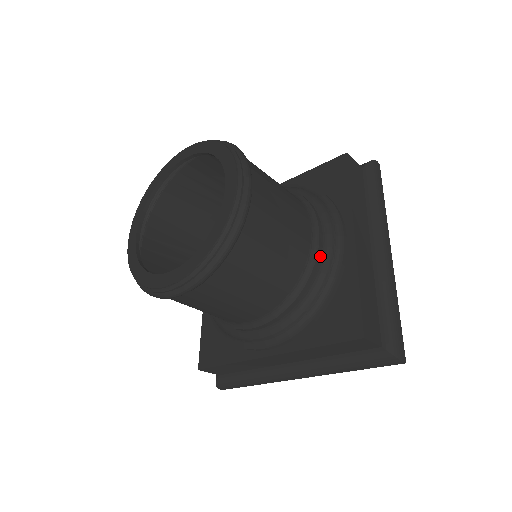
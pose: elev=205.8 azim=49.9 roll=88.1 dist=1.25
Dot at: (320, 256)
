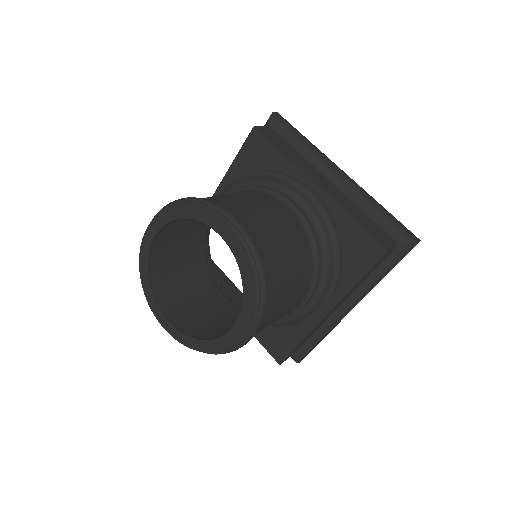
Dot at: (309, 220)
